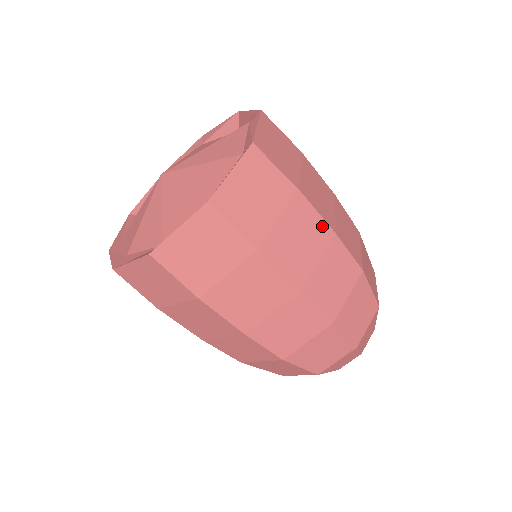
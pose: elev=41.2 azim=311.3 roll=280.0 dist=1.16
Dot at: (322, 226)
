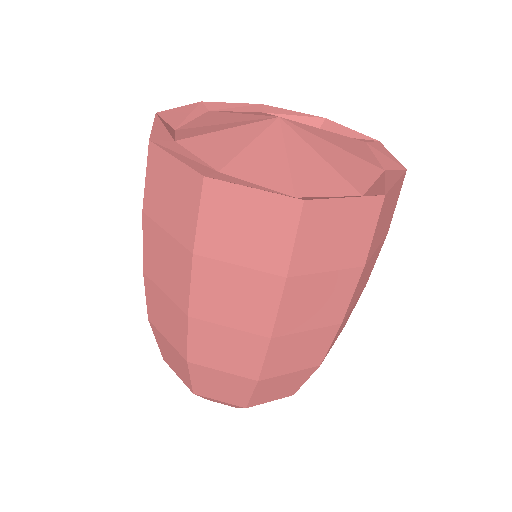
Dot at: (370, 274)
